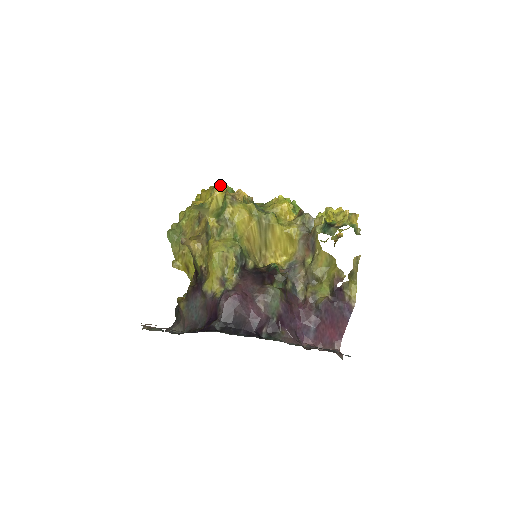
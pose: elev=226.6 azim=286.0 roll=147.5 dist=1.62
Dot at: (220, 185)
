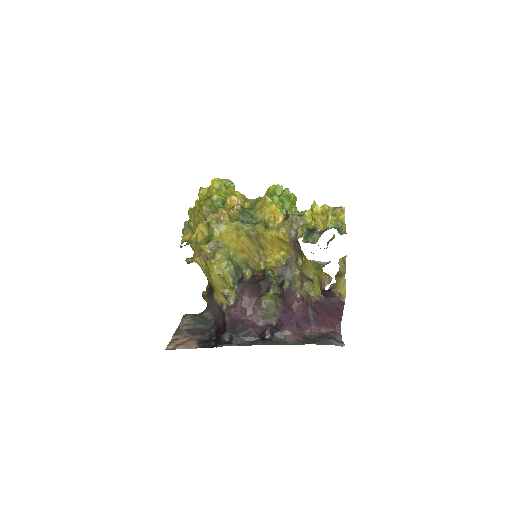
Dot at: (212, 190)
